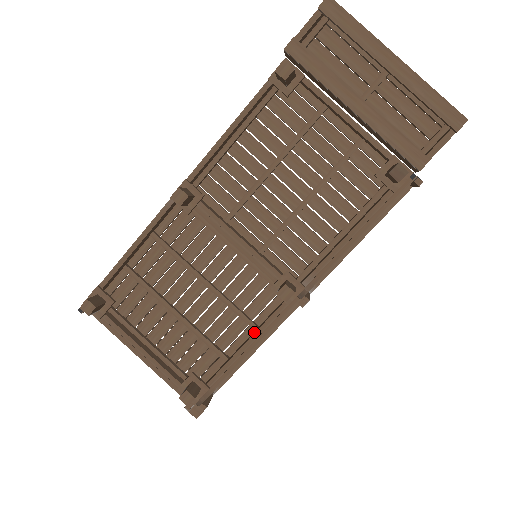
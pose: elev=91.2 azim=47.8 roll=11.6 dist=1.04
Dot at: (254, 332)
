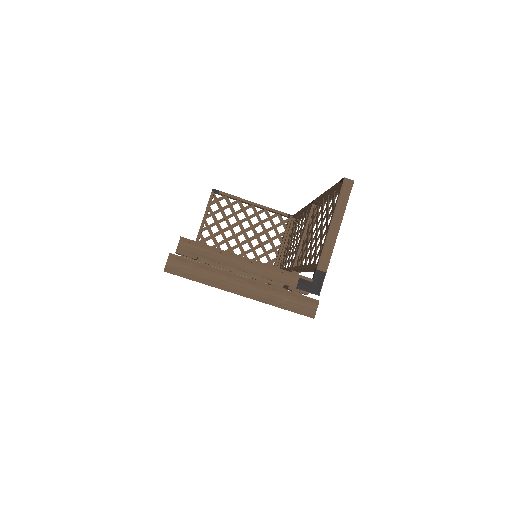
Dot at: occluded
